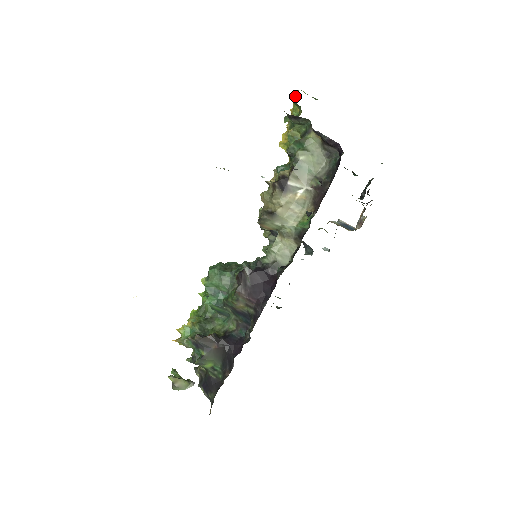
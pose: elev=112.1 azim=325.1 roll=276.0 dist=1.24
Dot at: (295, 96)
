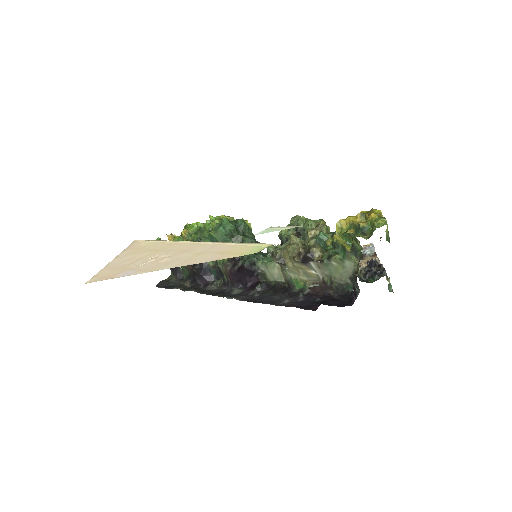
Dot at: (380, 220)
